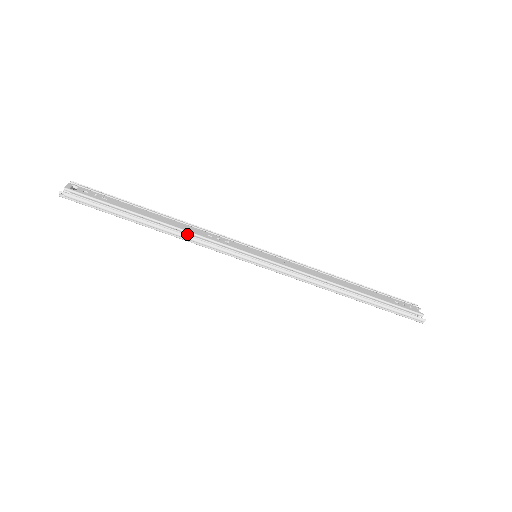
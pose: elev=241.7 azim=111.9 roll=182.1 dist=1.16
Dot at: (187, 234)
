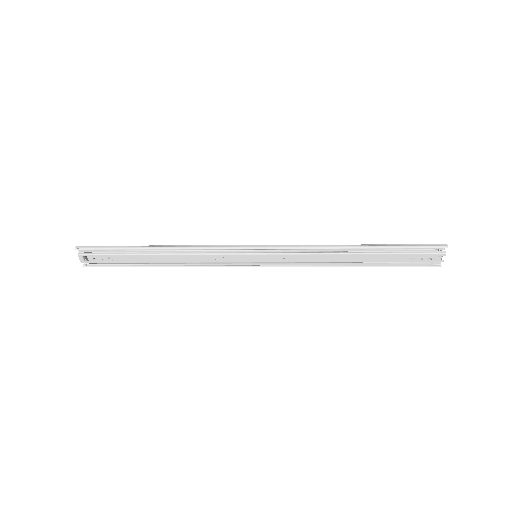
Dot at: (189, 266)
